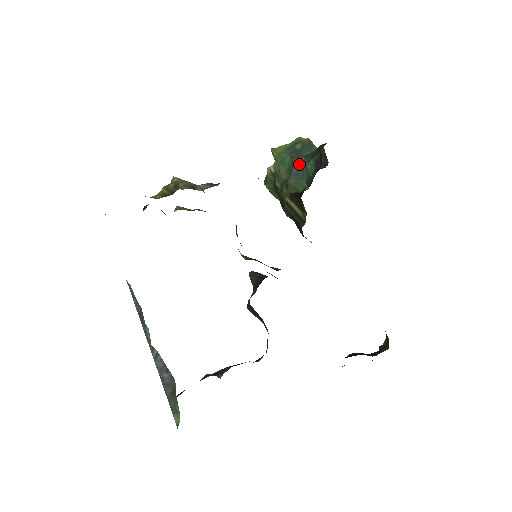
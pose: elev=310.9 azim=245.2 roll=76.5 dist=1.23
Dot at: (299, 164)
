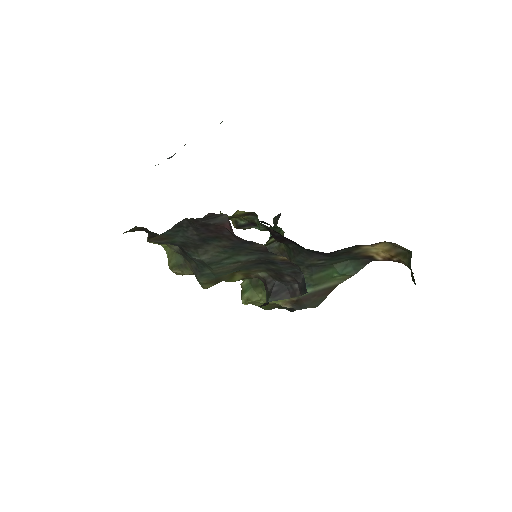
Dot at: occluded
